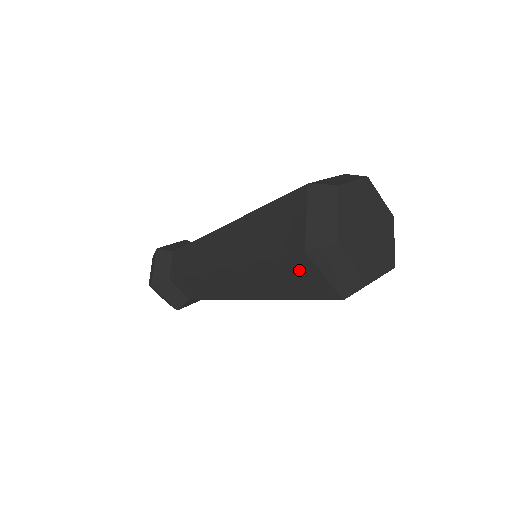
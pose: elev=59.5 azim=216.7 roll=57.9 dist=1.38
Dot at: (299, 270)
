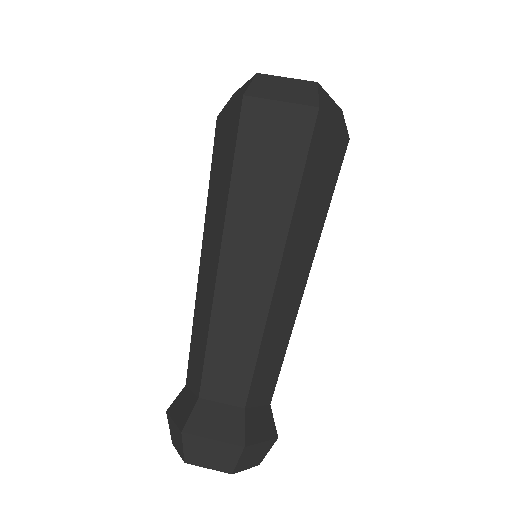
Dot at: (262, 127)
